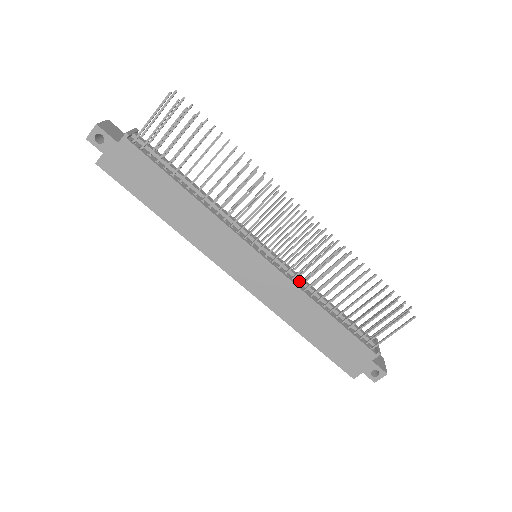
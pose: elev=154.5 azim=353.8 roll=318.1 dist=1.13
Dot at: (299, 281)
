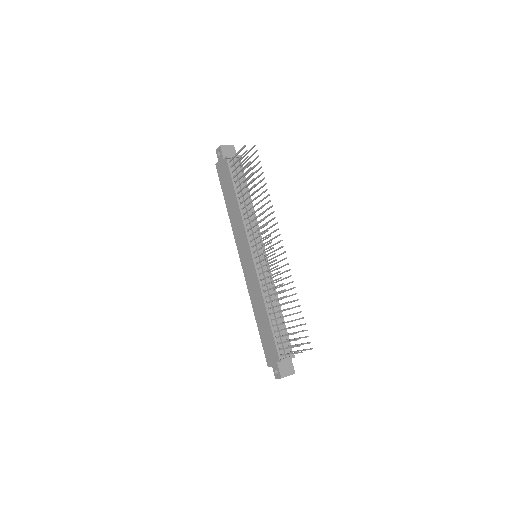
Dot at: (266, 285)
